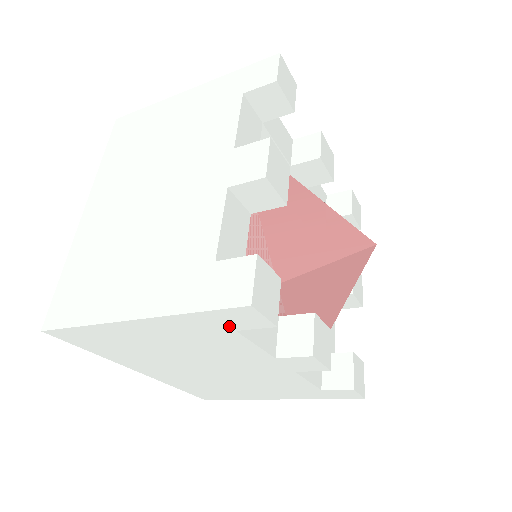
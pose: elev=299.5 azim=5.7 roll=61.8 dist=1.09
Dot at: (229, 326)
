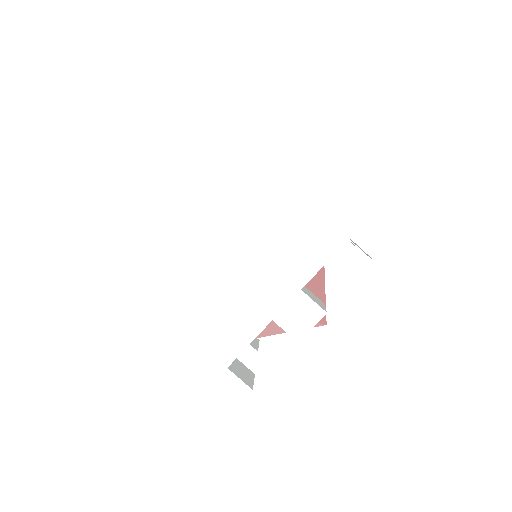
Dot at: occluded
